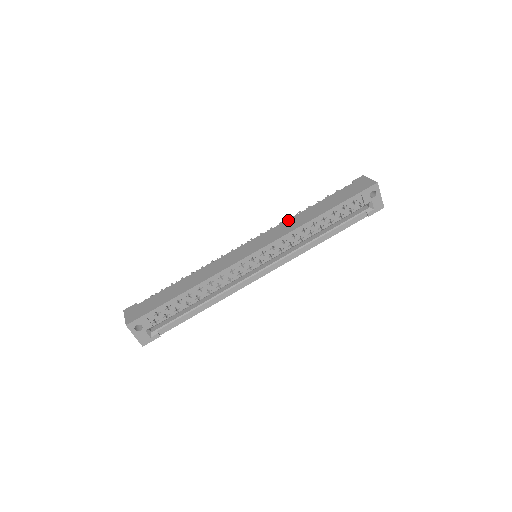
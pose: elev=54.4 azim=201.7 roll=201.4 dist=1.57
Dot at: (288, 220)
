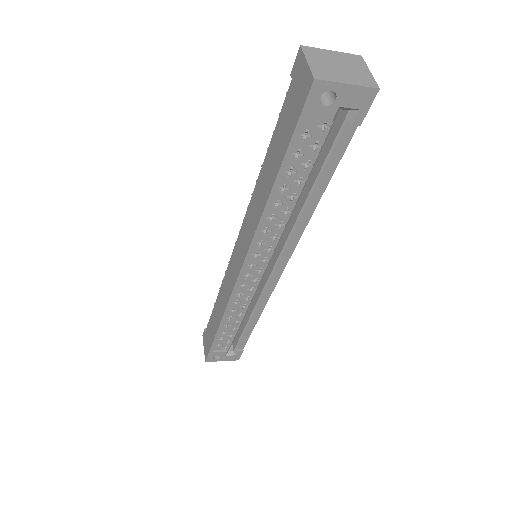
Dot at: (251, 200)
